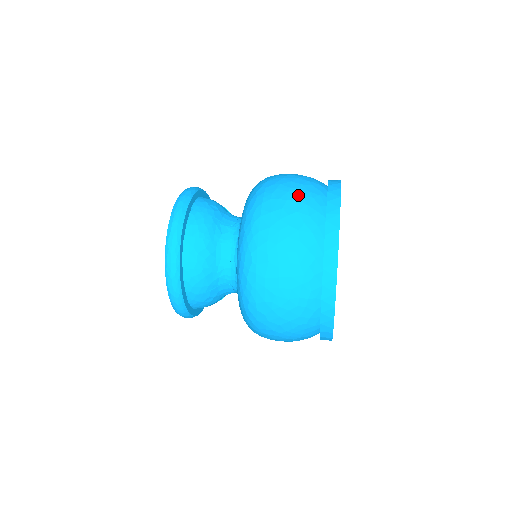
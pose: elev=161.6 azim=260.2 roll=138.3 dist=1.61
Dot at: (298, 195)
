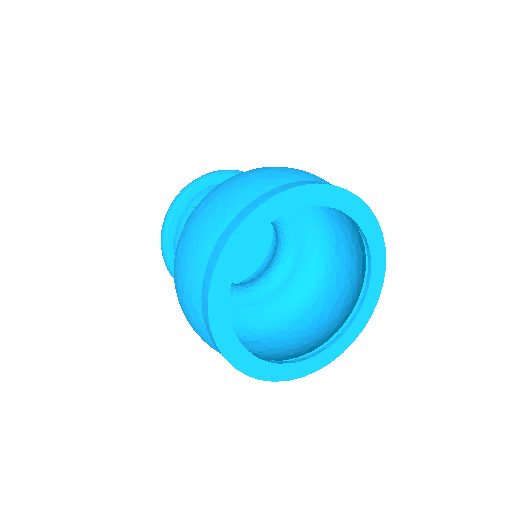
Dot at: (301, 172)
